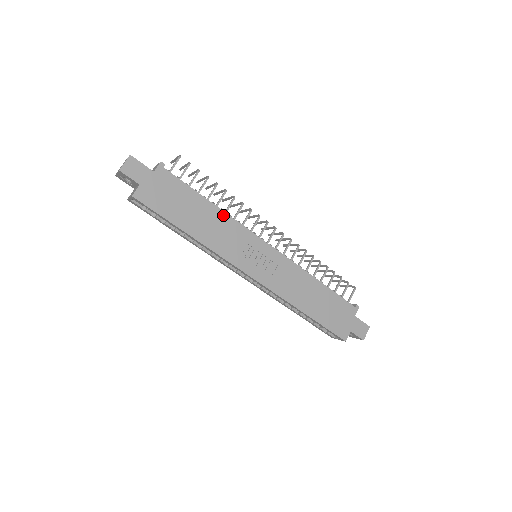
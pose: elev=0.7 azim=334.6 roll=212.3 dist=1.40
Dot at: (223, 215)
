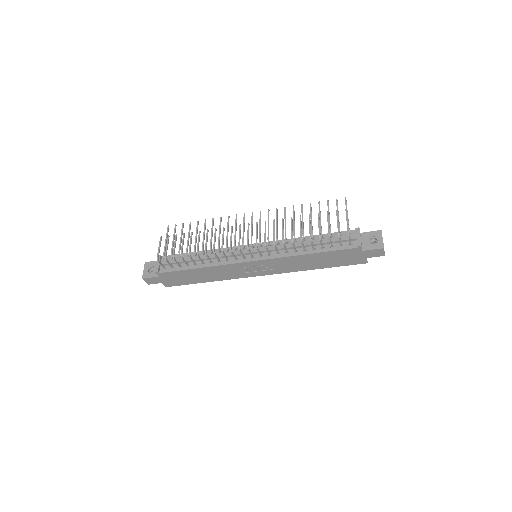
Dot at: (211, 268)
